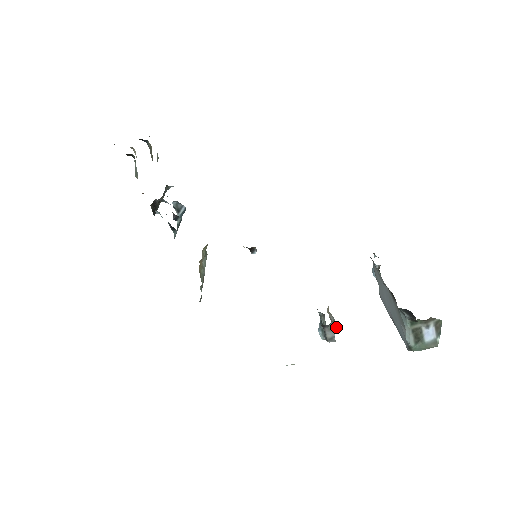
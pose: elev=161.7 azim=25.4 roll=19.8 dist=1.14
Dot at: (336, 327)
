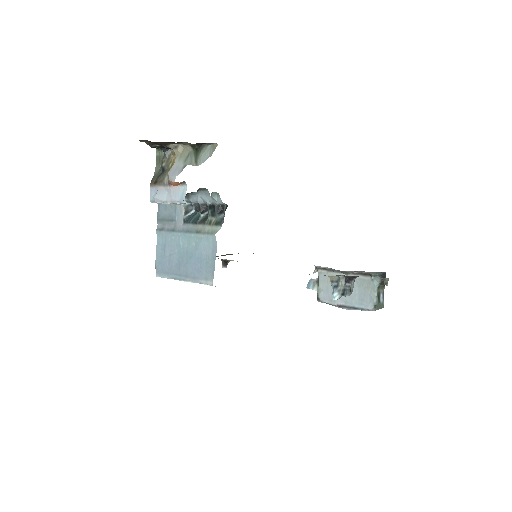
Dot at: occluded
